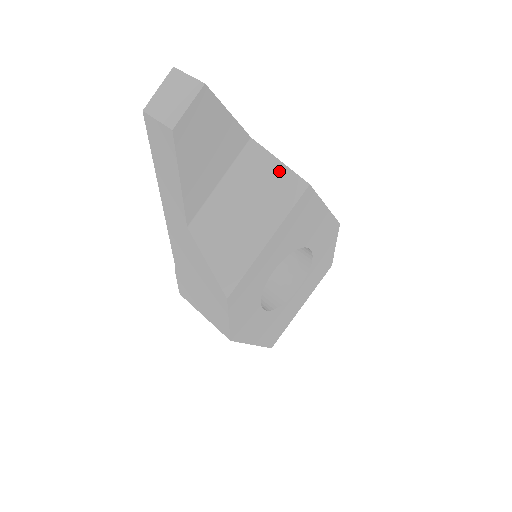
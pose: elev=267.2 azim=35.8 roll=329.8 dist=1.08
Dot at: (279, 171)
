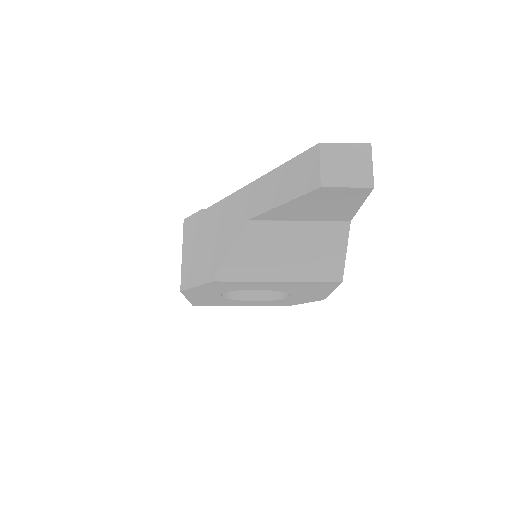
Dot at: (338, 256)
